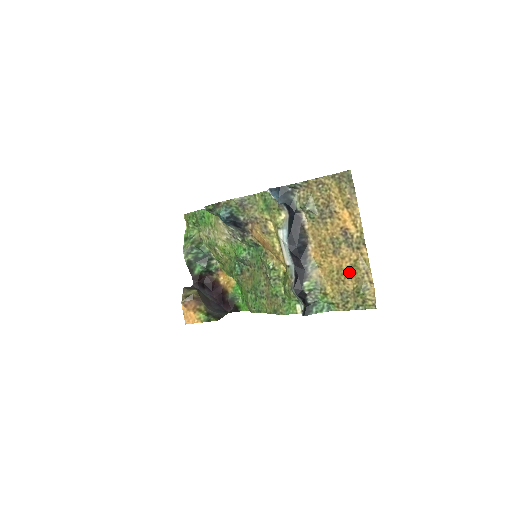
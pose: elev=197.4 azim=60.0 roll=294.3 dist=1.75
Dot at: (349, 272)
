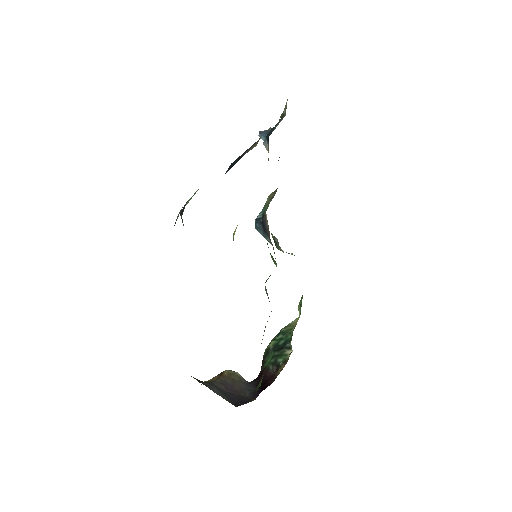
Dot at: occluded
